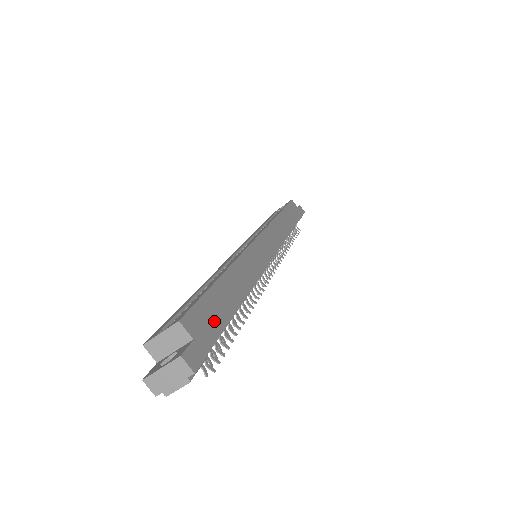
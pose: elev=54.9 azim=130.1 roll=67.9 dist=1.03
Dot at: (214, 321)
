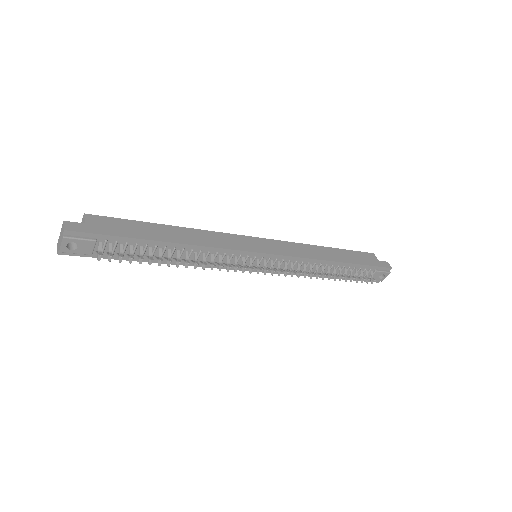
Dot at: (119, 230)
